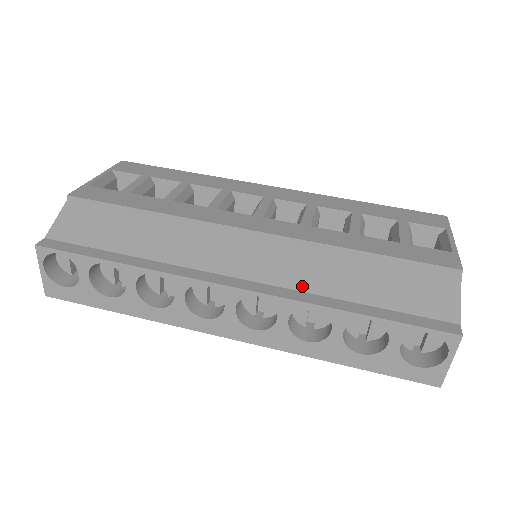
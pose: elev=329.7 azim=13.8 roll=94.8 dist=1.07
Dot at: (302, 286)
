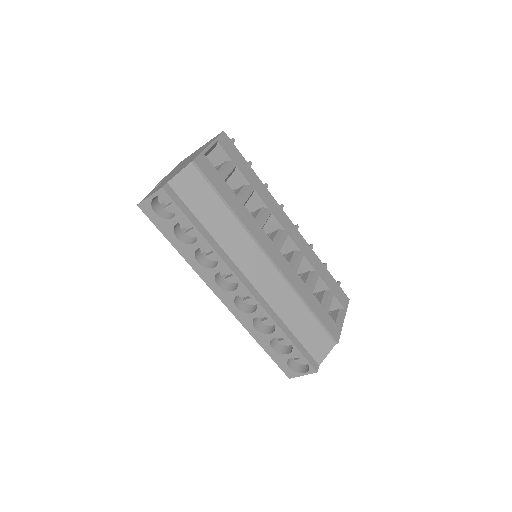
Dot at: (275, 307)
